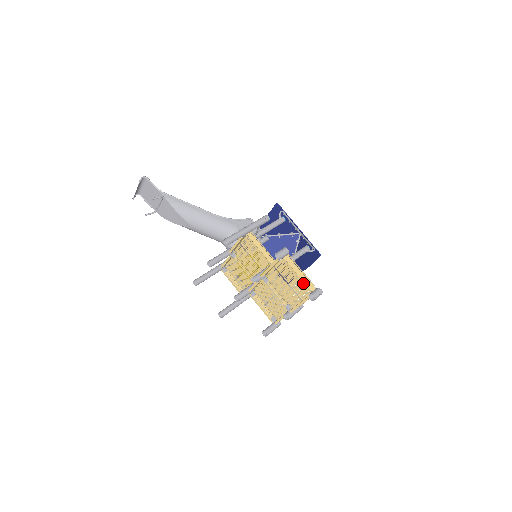
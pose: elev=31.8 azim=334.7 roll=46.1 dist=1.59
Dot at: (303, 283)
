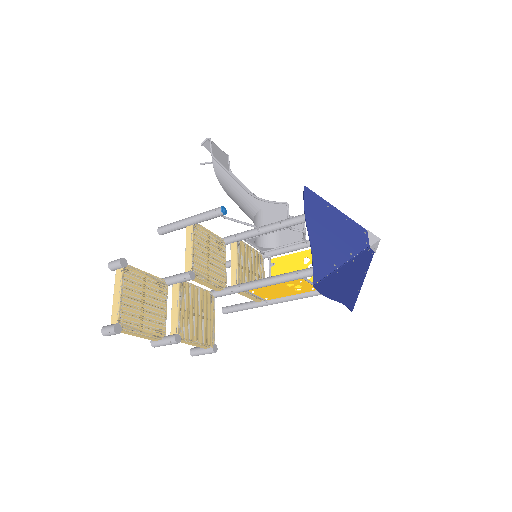
Dot at: (113, 309)
